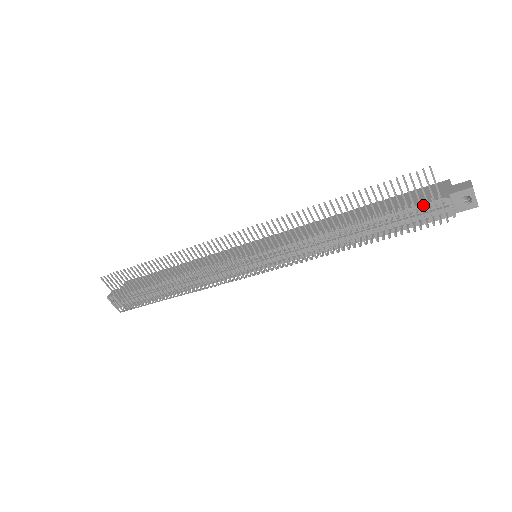
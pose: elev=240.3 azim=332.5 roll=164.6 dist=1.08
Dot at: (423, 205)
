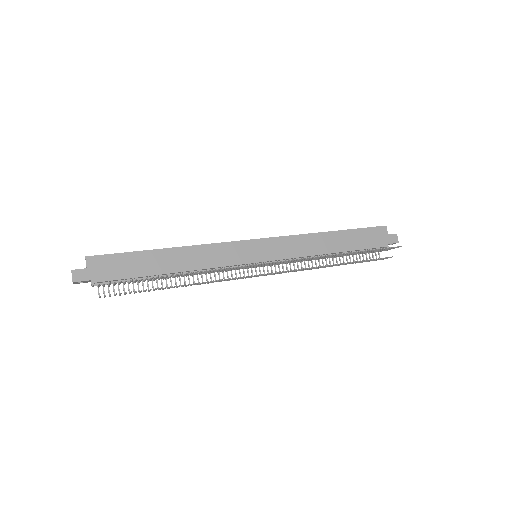
Dot at: (375, 248)
